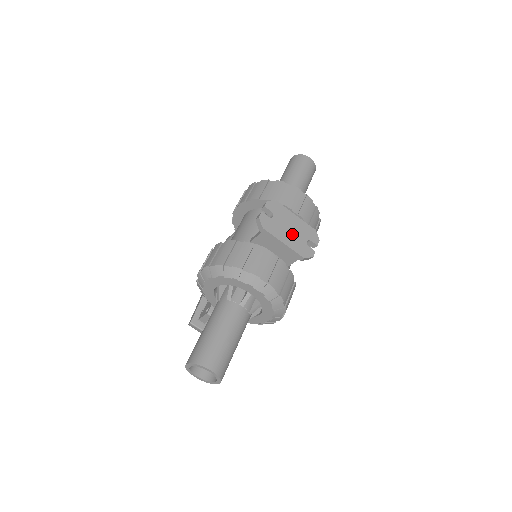
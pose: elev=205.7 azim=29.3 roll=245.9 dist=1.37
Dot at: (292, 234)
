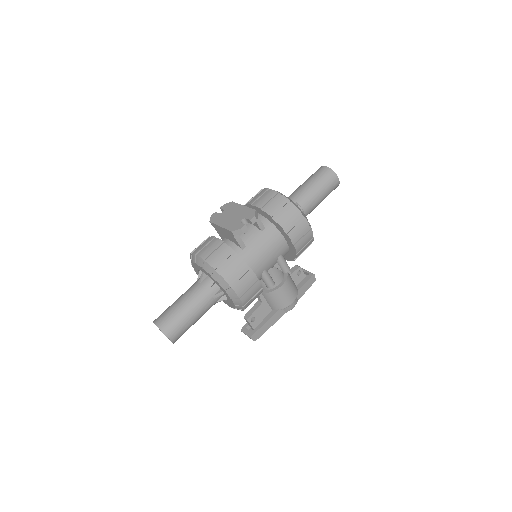
Dot at: (231, 219)
